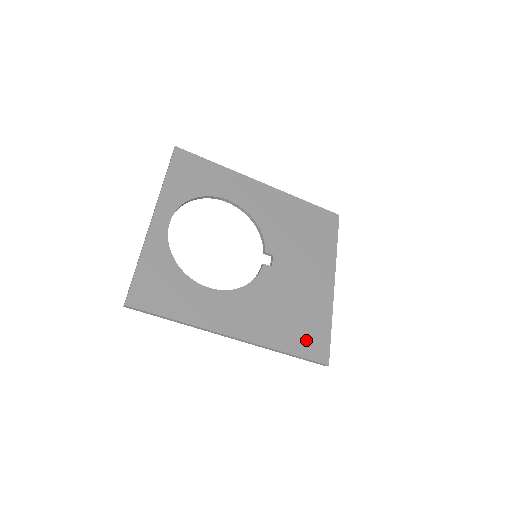
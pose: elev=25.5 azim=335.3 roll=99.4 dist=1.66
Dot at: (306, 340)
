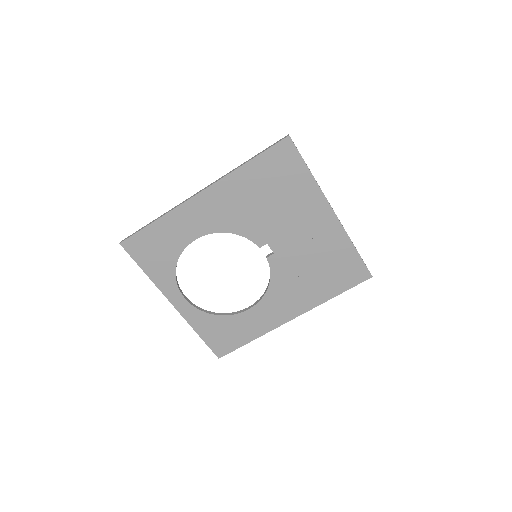
Dot at: (342, 277)
